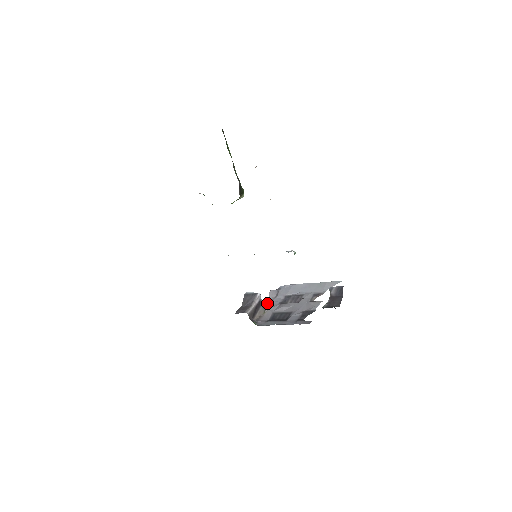
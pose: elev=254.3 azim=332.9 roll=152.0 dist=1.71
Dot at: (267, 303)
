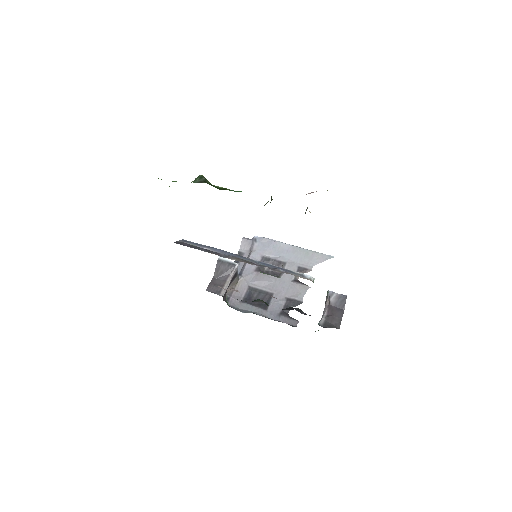
Dot at: occluded
